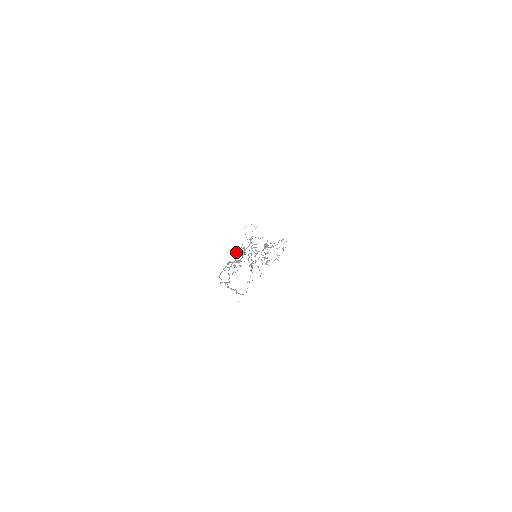
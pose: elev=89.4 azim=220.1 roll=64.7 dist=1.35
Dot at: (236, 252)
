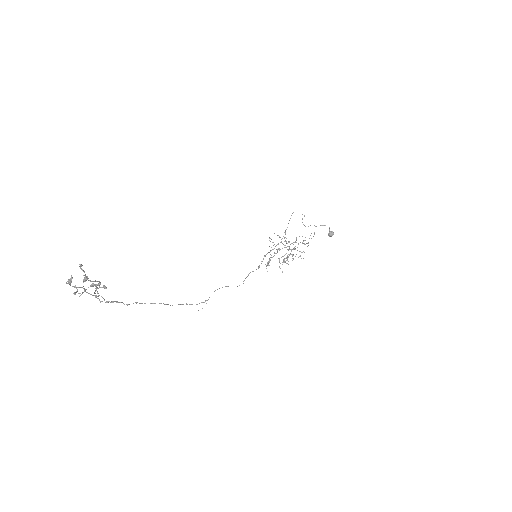
Dot at: (68, 279)
